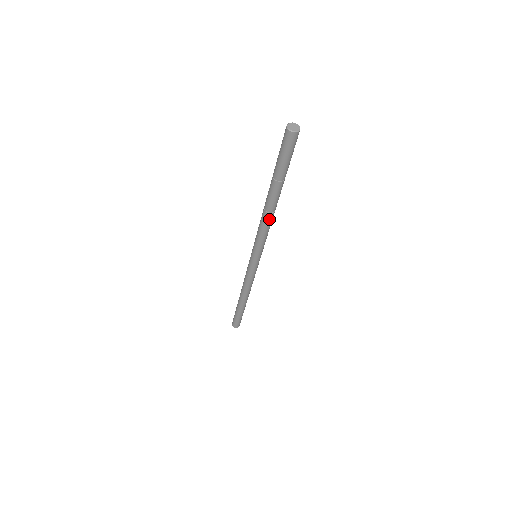
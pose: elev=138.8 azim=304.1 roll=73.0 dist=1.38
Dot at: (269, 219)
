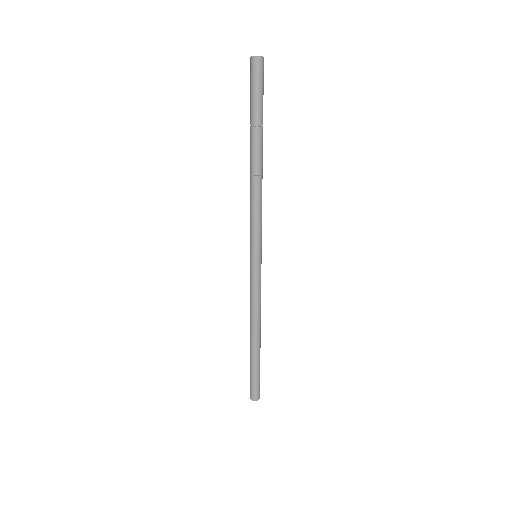
Dot at: (260, 186)
